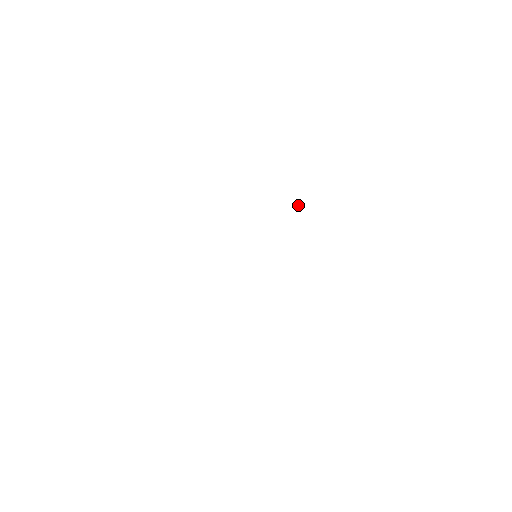
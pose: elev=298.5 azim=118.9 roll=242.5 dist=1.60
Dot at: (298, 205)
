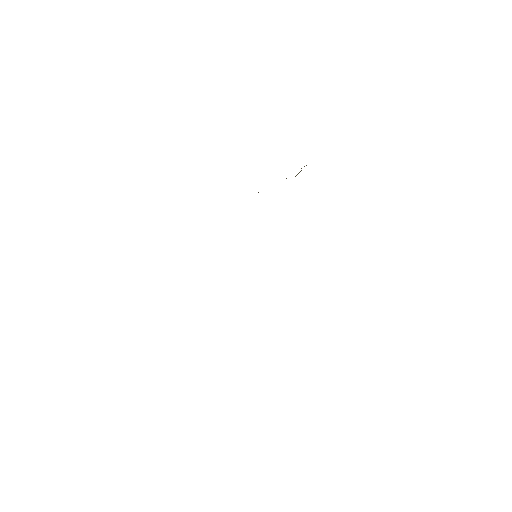
Dot at: occluded
